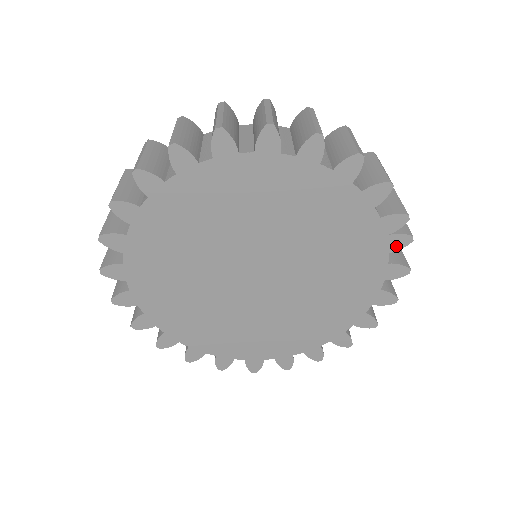
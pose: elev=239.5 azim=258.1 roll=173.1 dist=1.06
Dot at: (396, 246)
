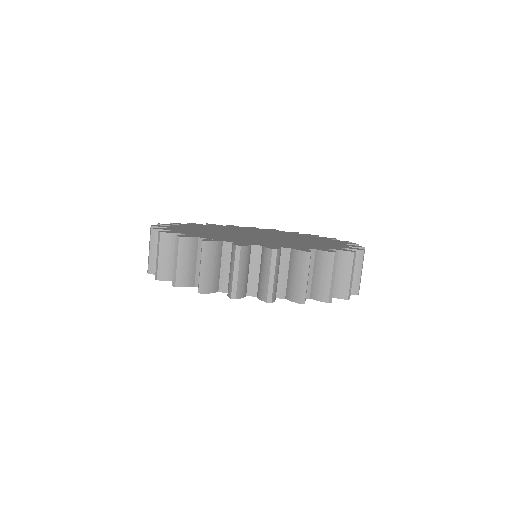
Dot at: occluded
